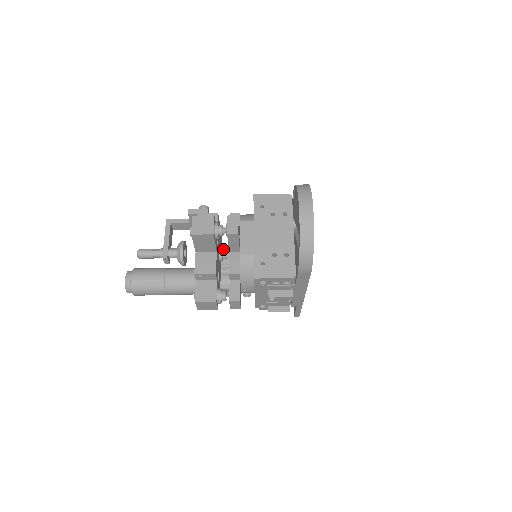
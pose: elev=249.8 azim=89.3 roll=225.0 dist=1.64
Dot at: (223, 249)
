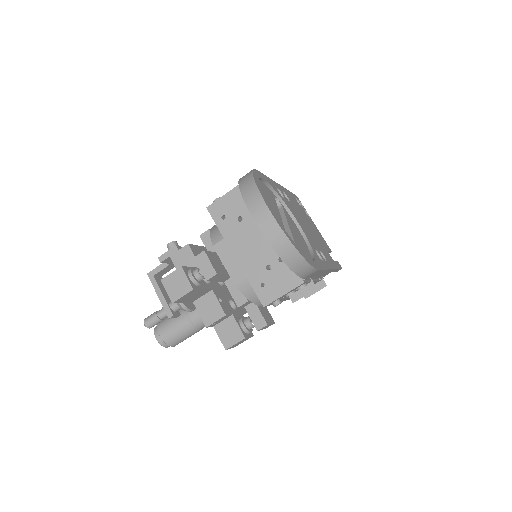
Dot at: occluded
